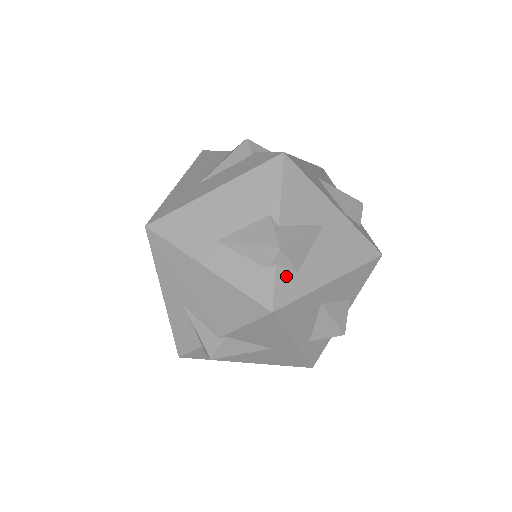
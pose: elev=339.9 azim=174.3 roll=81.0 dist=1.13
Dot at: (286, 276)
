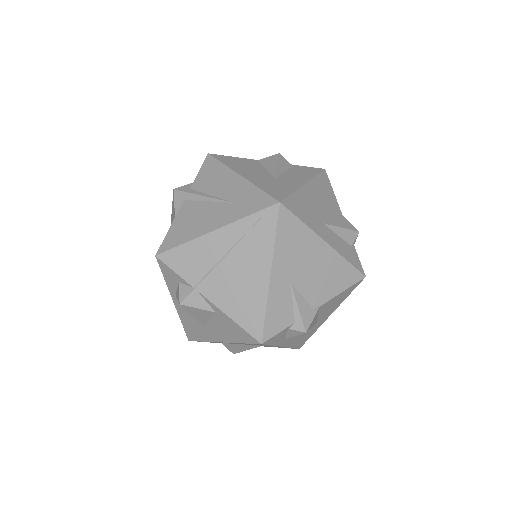
Dot at: occluded
